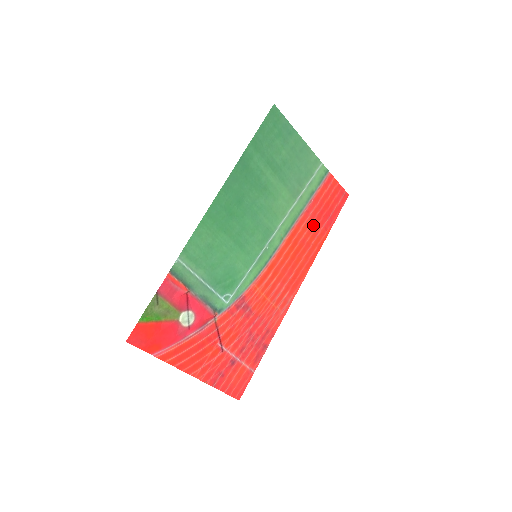
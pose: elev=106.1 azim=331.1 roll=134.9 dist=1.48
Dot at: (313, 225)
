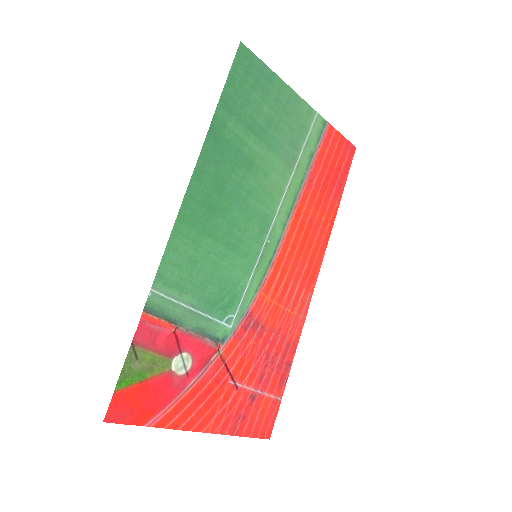
Dot at: (320, 197)
